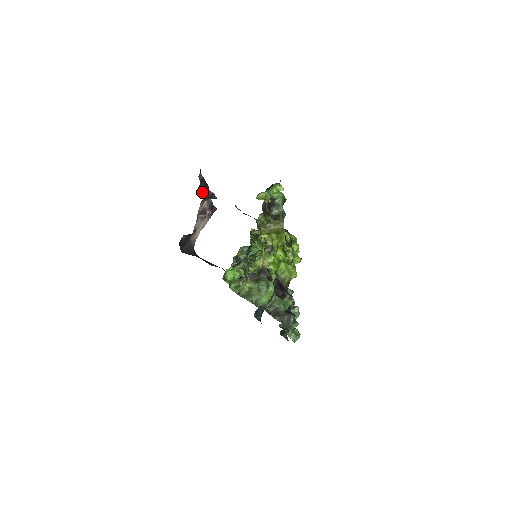
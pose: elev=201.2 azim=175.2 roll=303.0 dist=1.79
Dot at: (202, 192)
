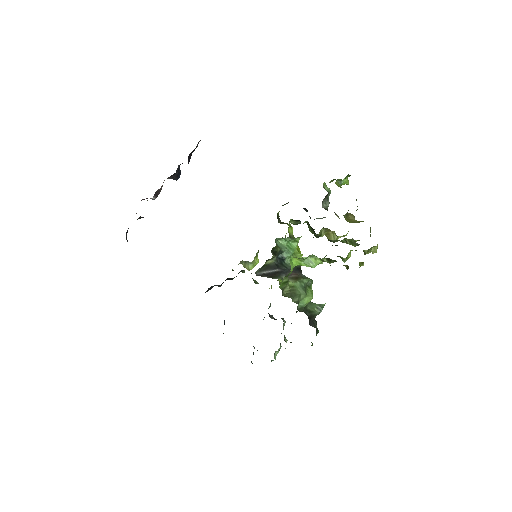
Dot at: (178, 165)
